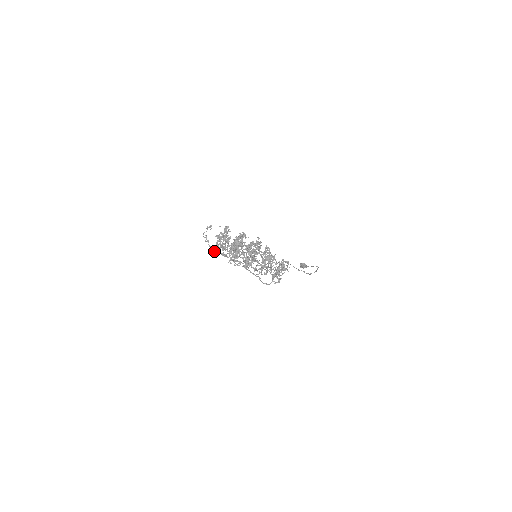
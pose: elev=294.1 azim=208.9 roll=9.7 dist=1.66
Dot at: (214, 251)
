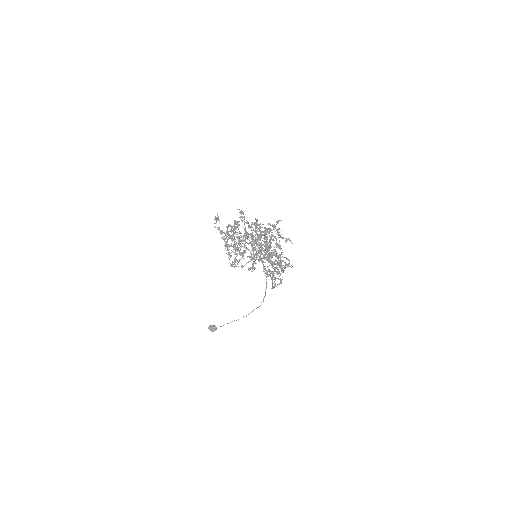
Dot at: (228, 245)
